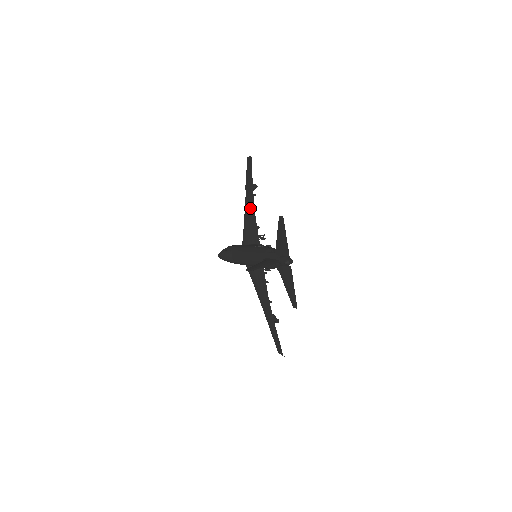
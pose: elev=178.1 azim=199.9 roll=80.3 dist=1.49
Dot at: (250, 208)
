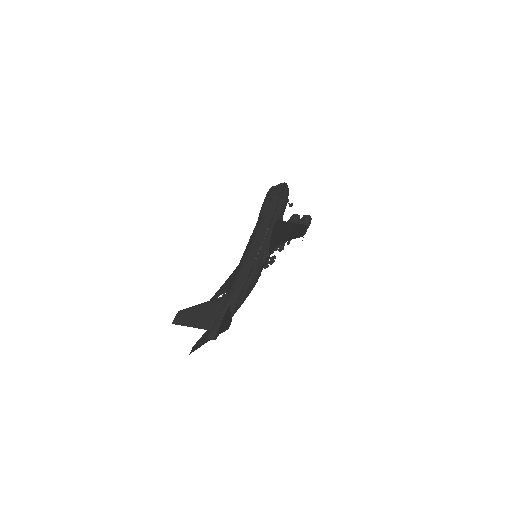
Dot at: (285, 235)
